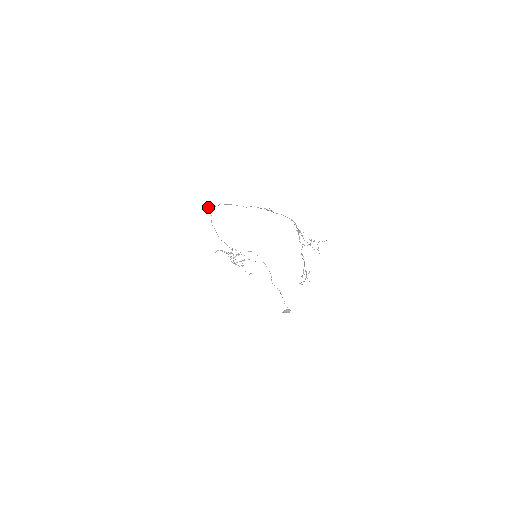
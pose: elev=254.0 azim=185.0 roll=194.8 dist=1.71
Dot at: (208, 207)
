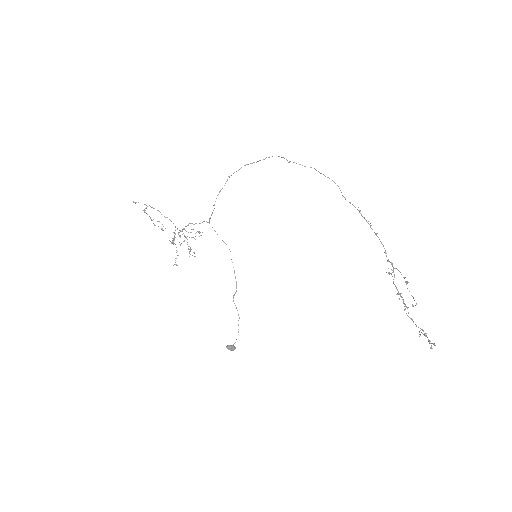
Dot at: occluded
